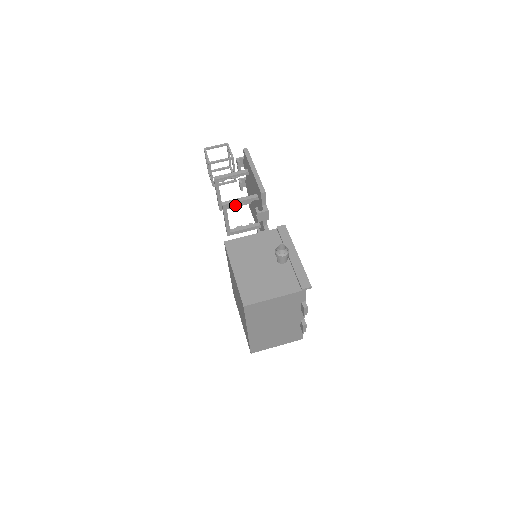
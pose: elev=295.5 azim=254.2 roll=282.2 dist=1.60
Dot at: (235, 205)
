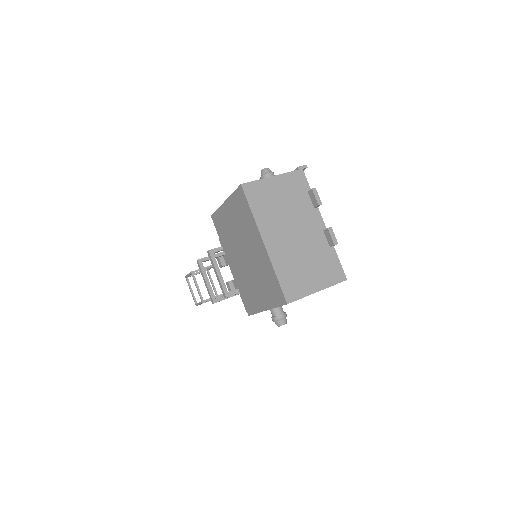
Dot at: occluded
